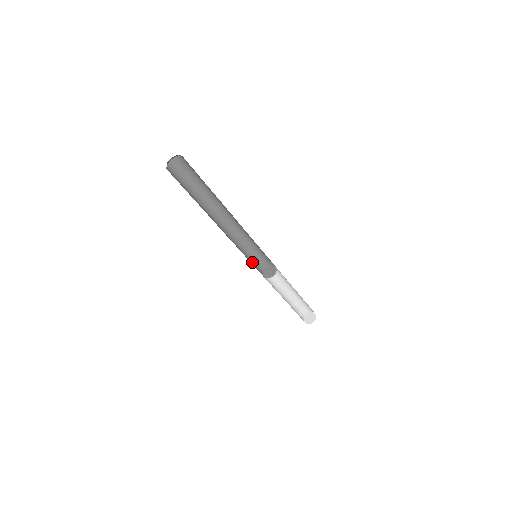
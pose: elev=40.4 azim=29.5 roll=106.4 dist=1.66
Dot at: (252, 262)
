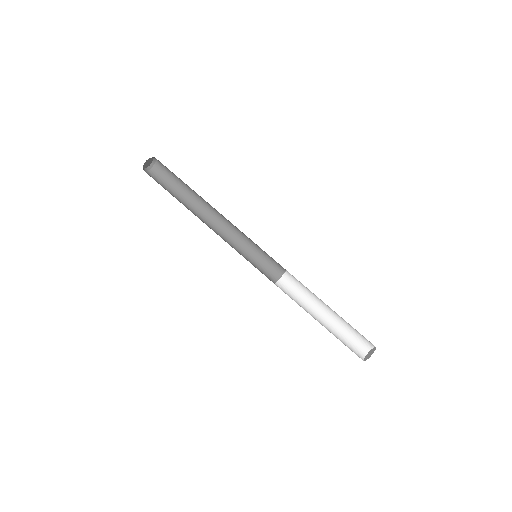
Dot at: occluded
